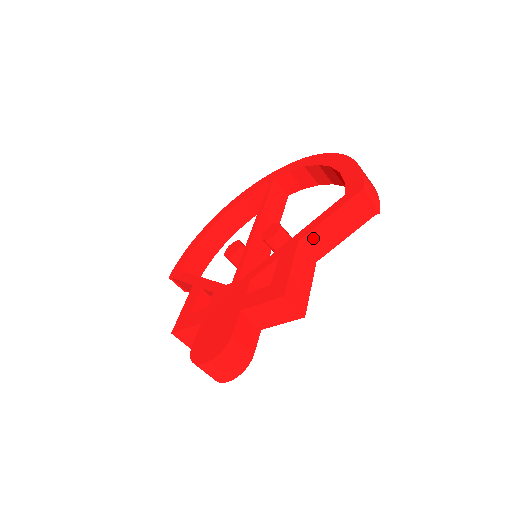
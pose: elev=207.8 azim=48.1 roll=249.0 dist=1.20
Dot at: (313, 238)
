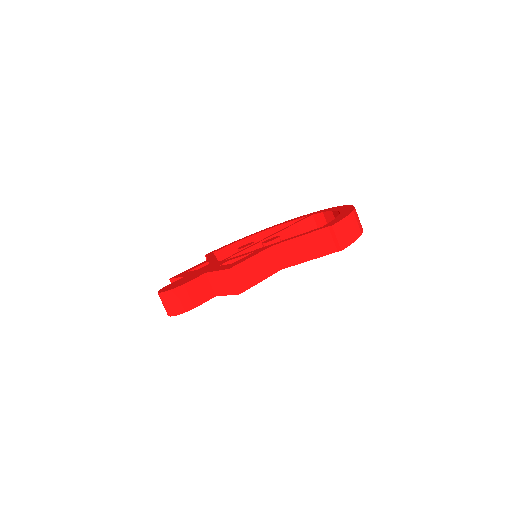
Dot at: (284, 248)
